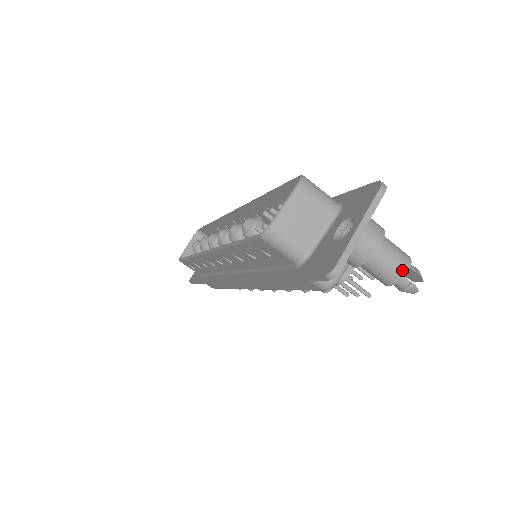
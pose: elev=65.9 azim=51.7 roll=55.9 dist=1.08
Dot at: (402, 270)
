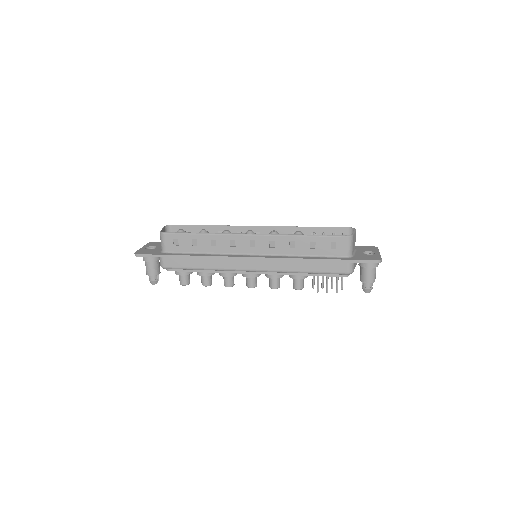
Dot at: occluded
